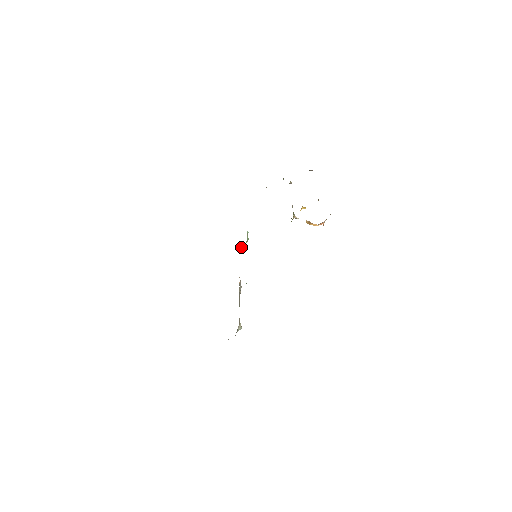
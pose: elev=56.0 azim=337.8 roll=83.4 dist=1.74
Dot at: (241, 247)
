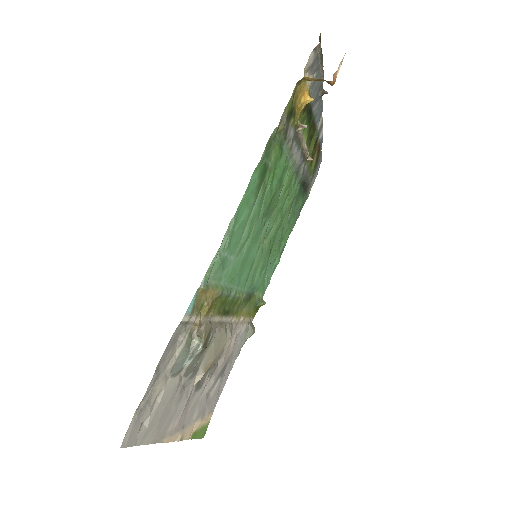
Dot at: (252, 326)
